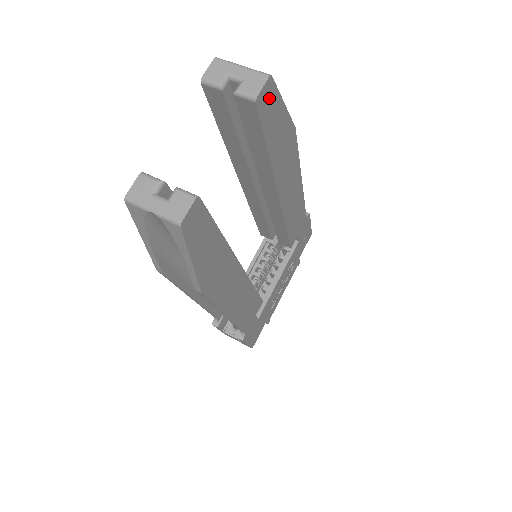
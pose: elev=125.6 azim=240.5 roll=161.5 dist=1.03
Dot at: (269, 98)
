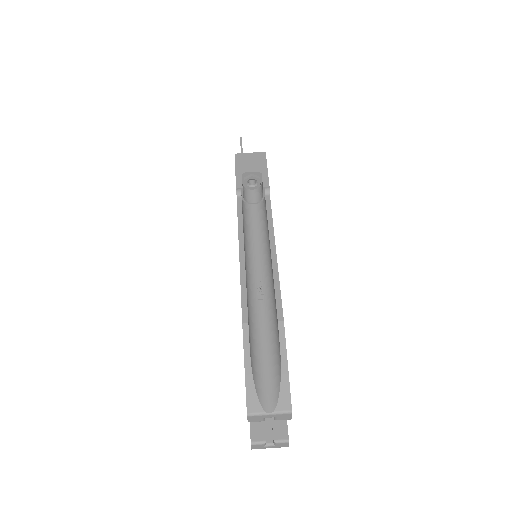
Dot at: occluded
